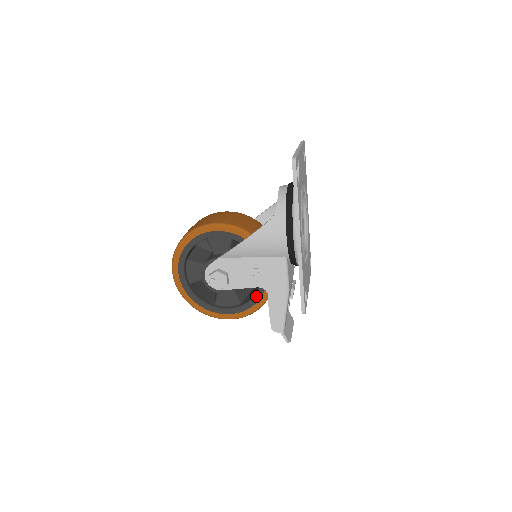
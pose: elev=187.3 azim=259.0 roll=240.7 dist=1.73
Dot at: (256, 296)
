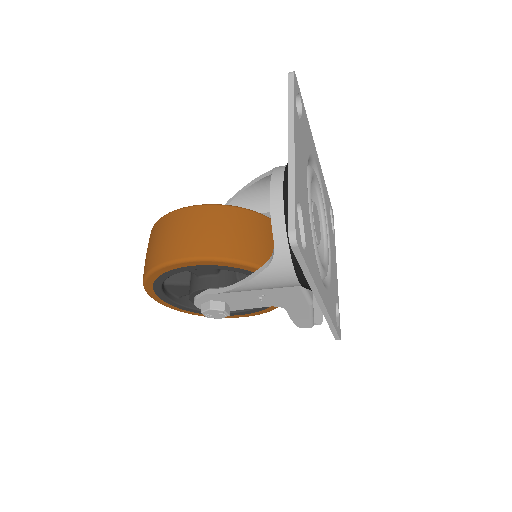
Dot at: occluded
